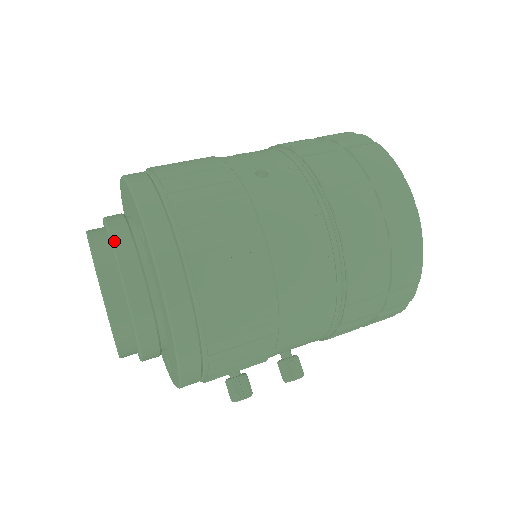
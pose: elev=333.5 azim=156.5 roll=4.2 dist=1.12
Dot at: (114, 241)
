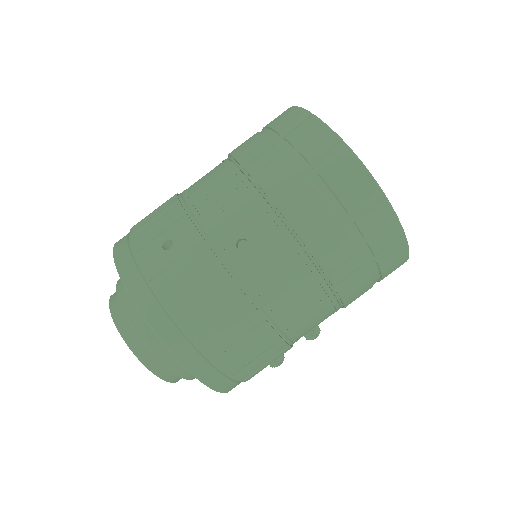
Dot at: (141, 336)
